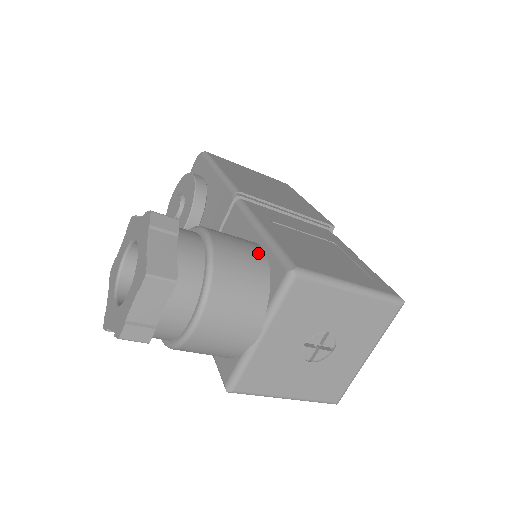
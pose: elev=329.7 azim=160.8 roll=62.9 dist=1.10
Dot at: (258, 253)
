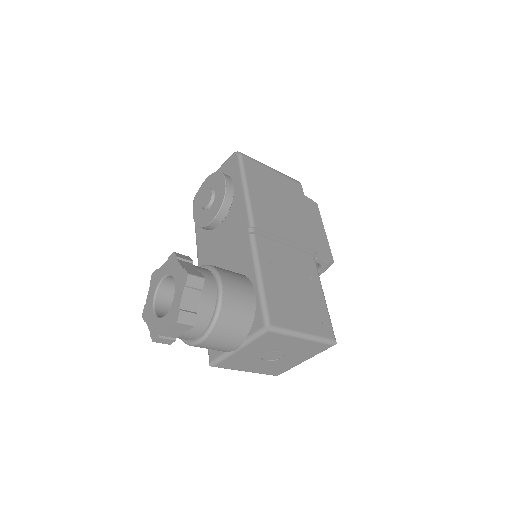
Dot at: (251, 300)
